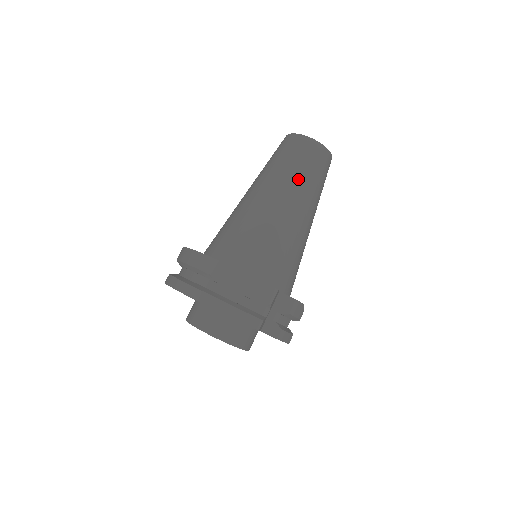
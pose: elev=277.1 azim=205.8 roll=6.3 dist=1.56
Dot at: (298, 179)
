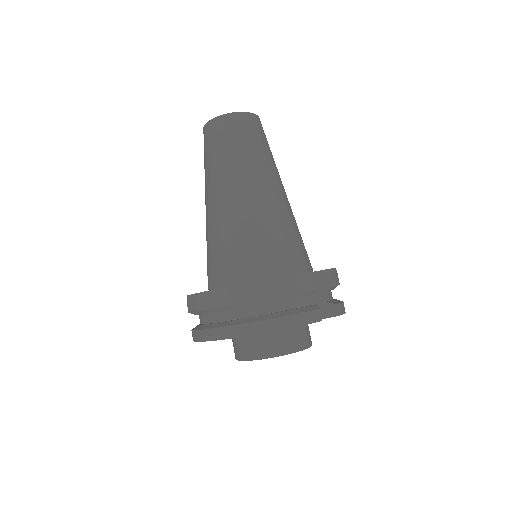
Dot at: (250, 159)
